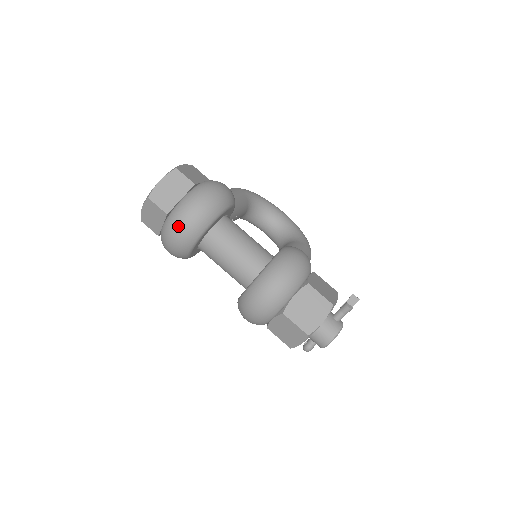
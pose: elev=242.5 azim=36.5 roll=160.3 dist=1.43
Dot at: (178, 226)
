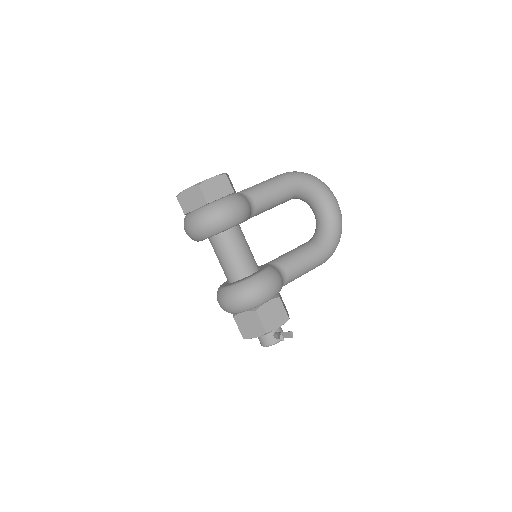
Dot at: (186, 228)
